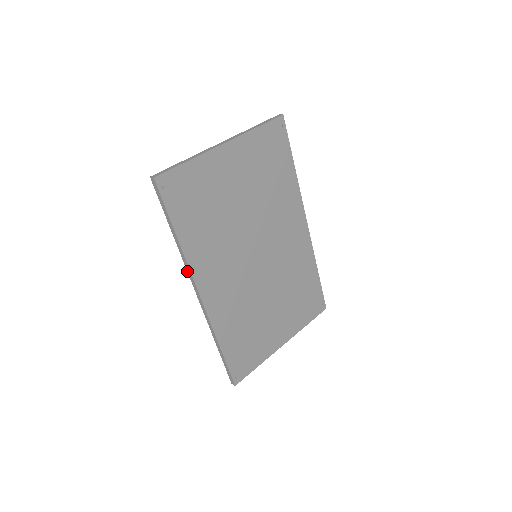
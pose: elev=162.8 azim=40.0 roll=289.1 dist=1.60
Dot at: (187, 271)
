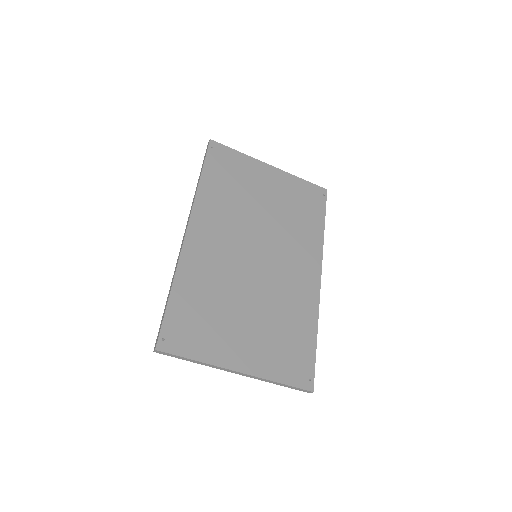
Dot at: (190, 210)
